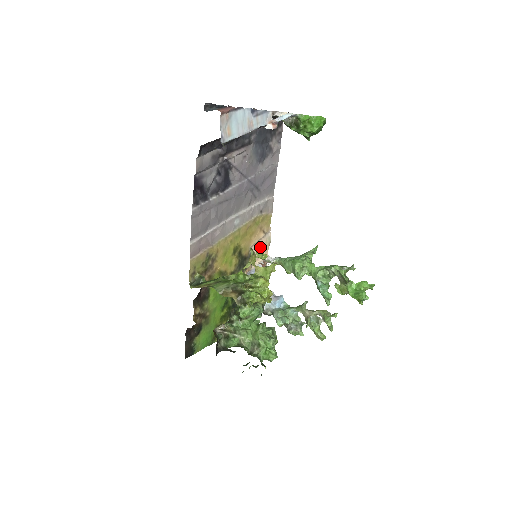
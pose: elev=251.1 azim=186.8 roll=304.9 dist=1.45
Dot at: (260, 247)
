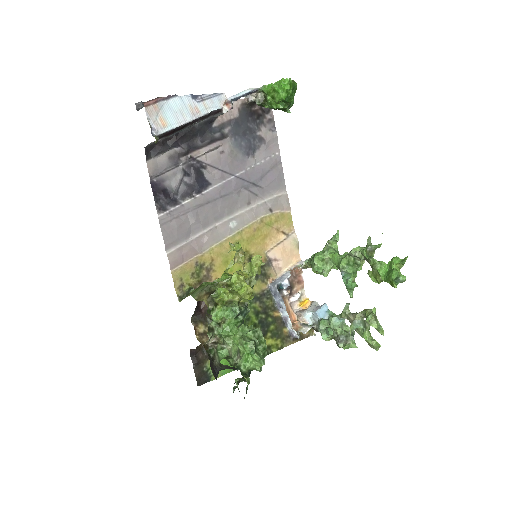
Dot at: (284, 251)
